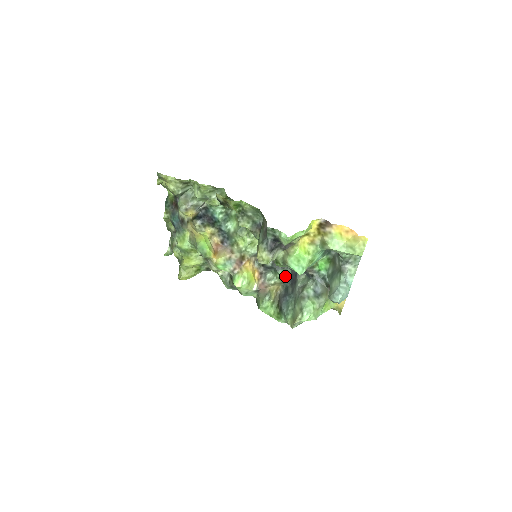
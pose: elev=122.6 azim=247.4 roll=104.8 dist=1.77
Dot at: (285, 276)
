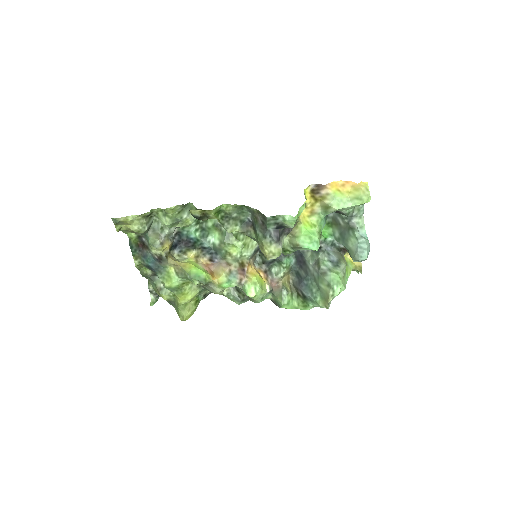
Dot at: (290, 262)
